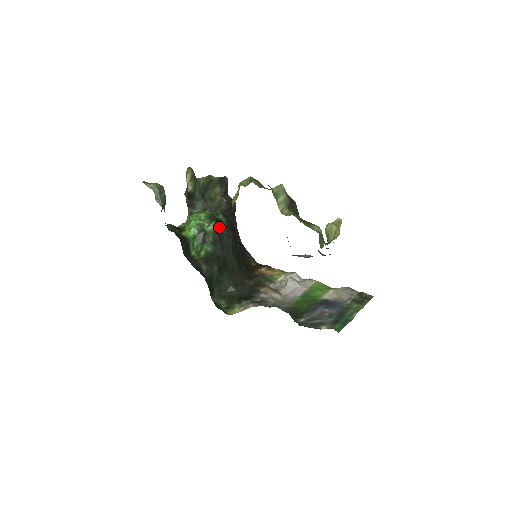
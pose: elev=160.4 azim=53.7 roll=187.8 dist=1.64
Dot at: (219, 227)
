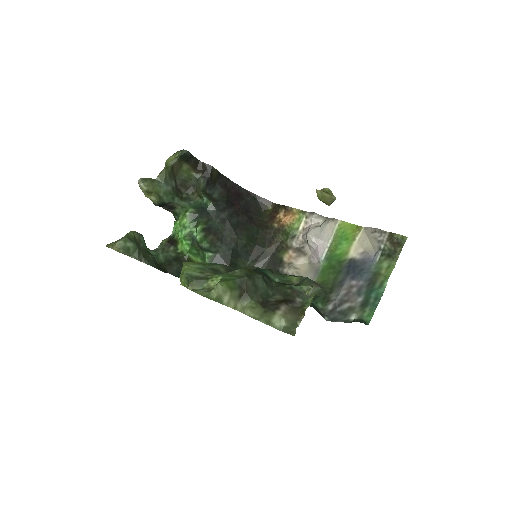
Dot at: (207, 226)
